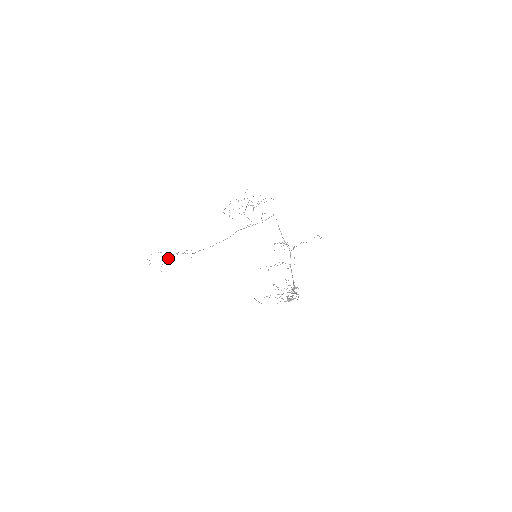
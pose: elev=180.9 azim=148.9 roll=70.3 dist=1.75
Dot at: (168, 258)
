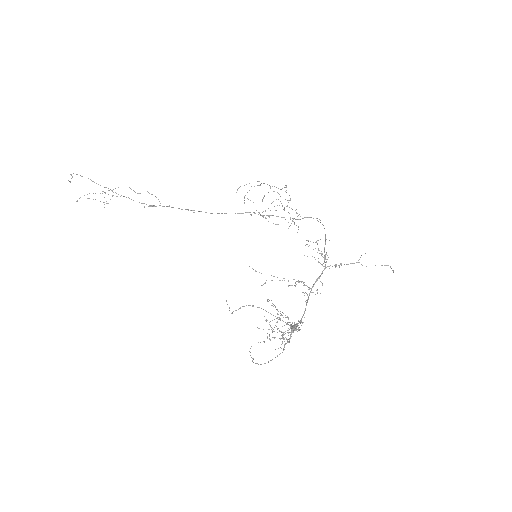
Dot at: occluded
